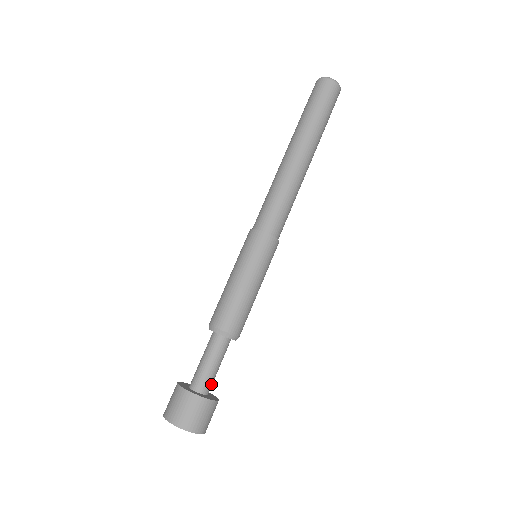
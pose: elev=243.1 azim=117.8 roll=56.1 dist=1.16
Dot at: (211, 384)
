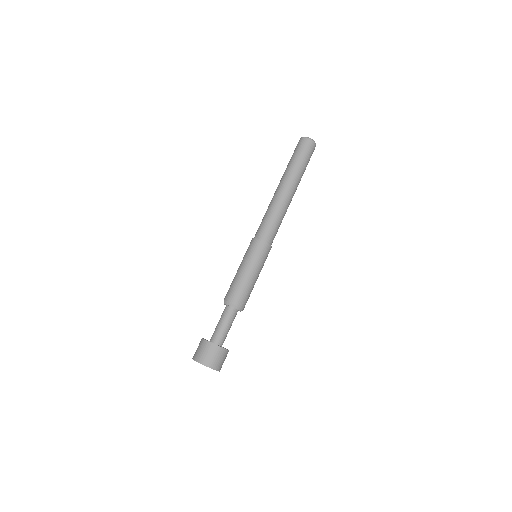
Dot at: (224, 339)
